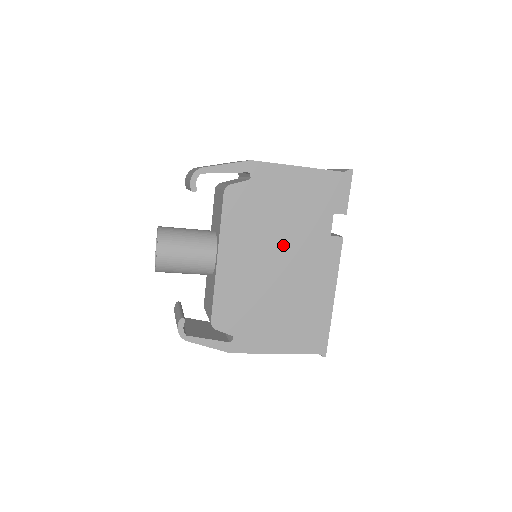
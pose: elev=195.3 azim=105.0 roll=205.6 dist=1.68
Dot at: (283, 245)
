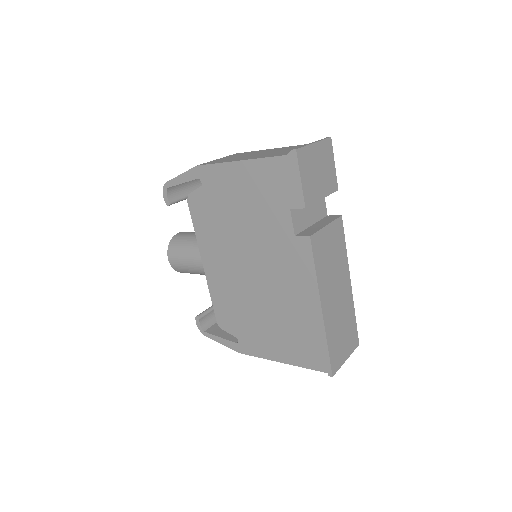
Dot at: (250, 249)
